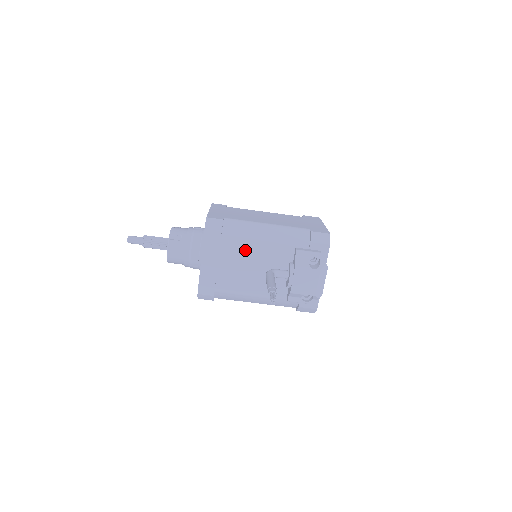
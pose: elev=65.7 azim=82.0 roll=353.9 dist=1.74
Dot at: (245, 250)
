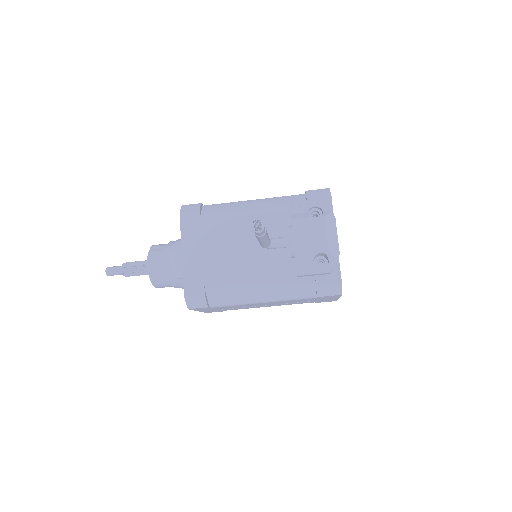
Dot at: (231, 226)
